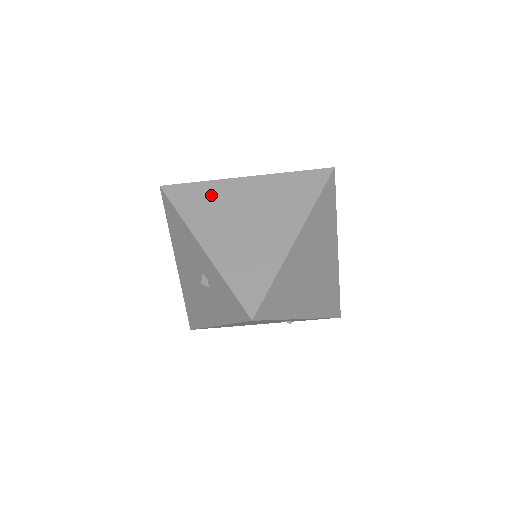
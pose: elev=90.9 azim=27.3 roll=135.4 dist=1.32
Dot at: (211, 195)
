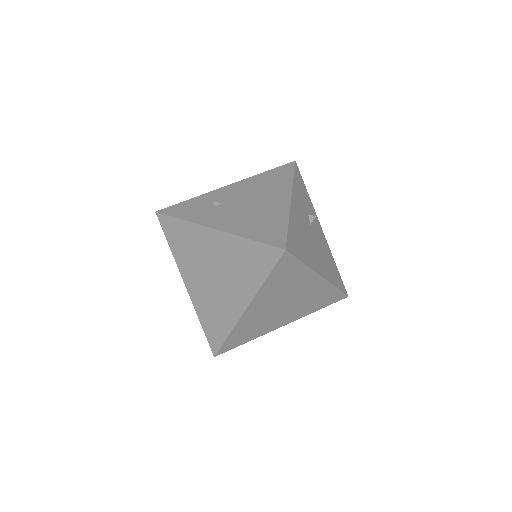
Dot at: (189, 238)
